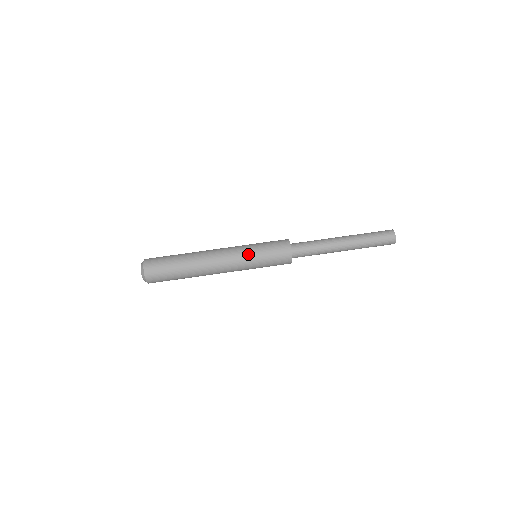
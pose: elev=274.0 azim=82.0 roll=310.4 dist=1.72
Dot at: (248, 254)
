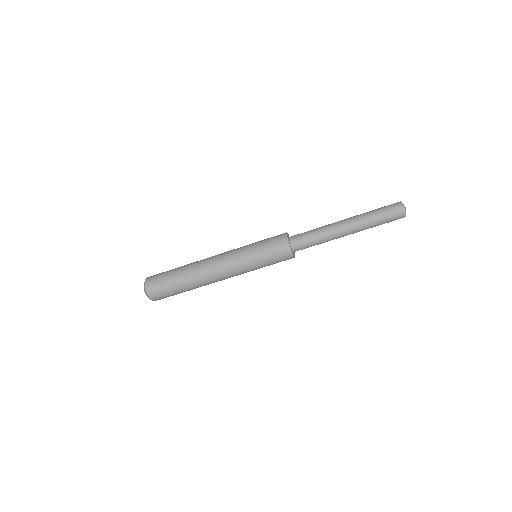
Dot at: (247, 263)
